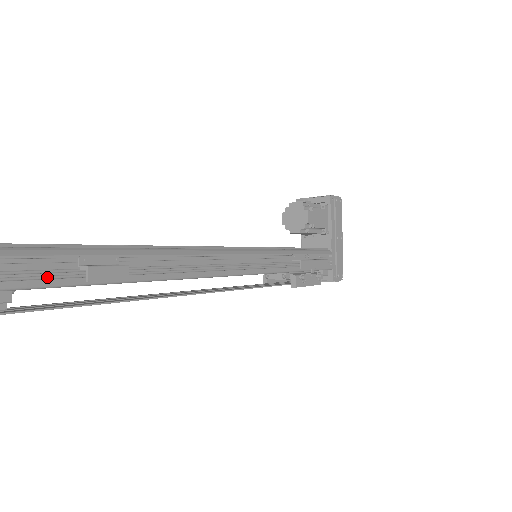
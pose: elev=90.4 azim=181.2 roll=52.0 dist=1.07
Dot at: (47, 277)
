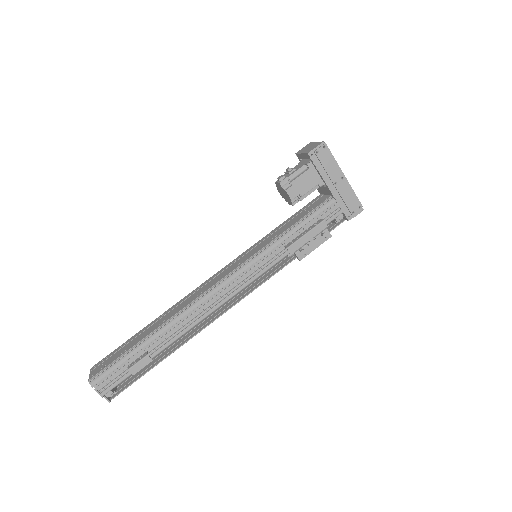
Dot at: (119, 377)
